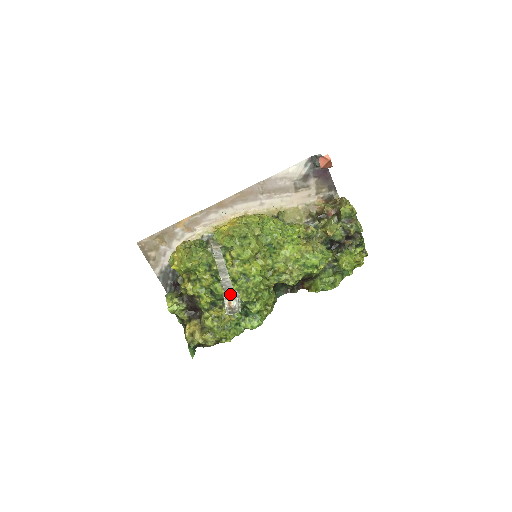
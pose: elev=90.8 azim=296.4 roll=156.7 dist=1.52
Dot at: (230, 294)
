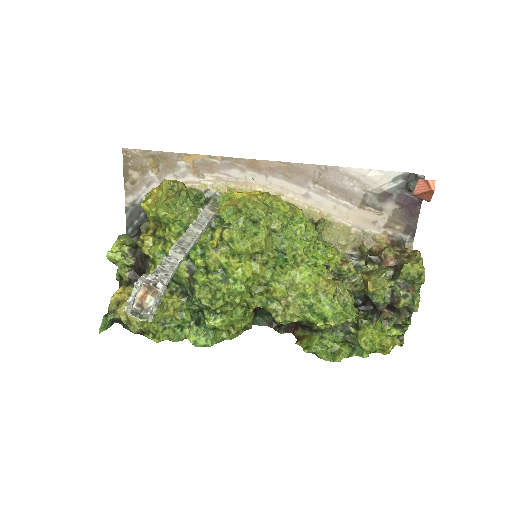
Dot at: (151, 284)
